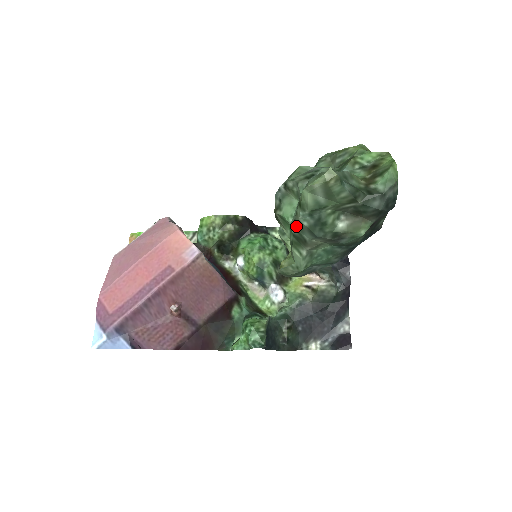
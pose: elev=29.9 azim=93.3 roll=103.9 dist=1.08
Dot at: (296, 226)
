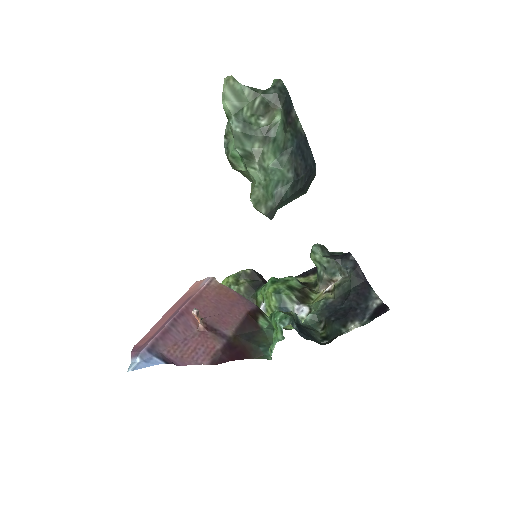
Dot at: (237, 143)
